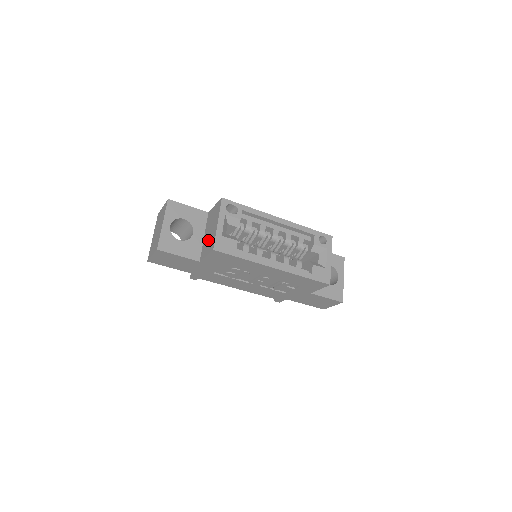
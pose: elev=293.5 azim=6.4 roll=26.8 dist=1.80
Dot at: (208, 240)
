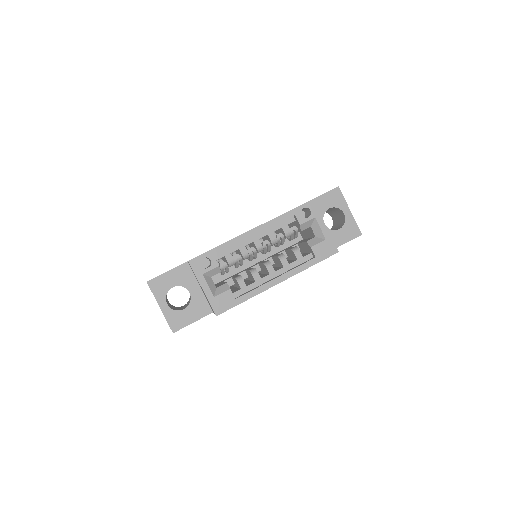
Dot at: occluded
